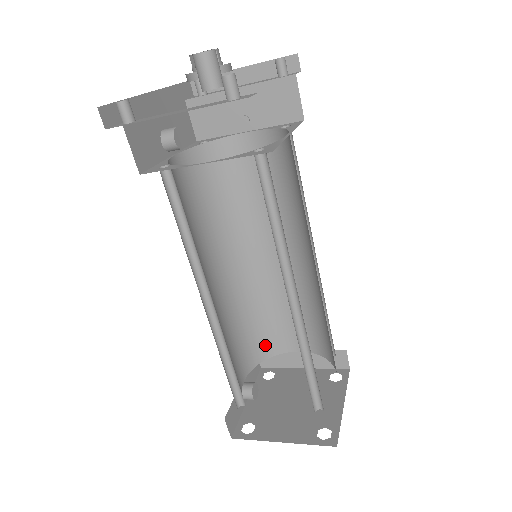
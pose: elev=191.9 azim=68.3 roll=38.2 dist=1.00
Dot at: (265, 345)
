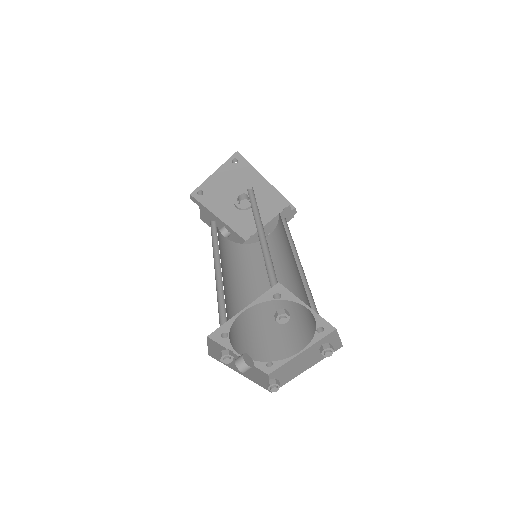
Dot at: (270, 350)
